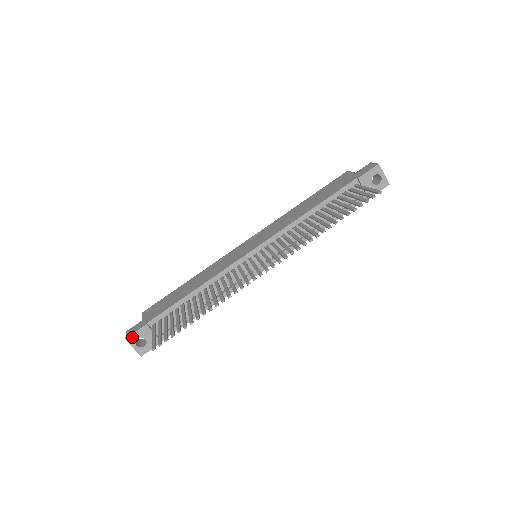
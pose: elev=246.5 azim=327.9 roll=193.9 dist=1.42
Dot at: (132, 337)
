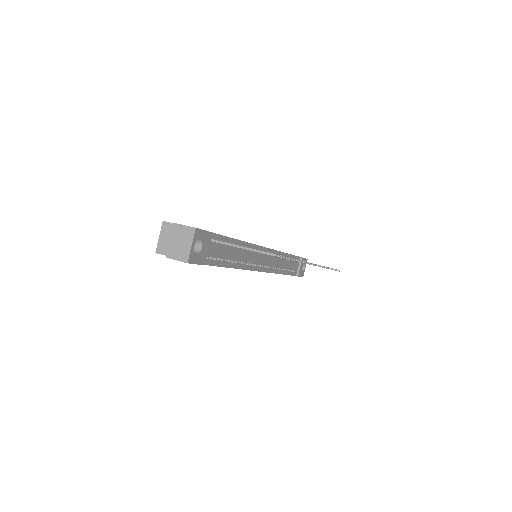
Dot at: (199, 232)
